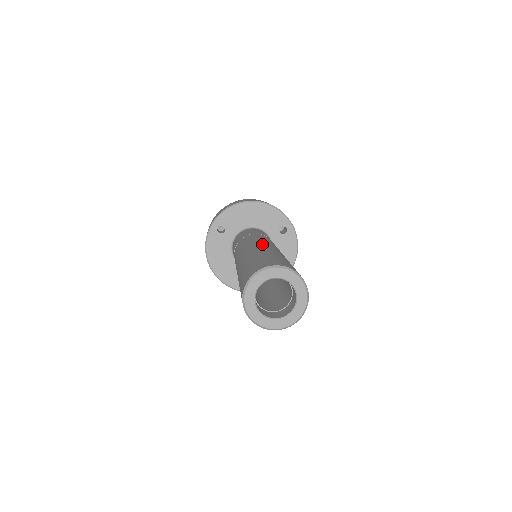
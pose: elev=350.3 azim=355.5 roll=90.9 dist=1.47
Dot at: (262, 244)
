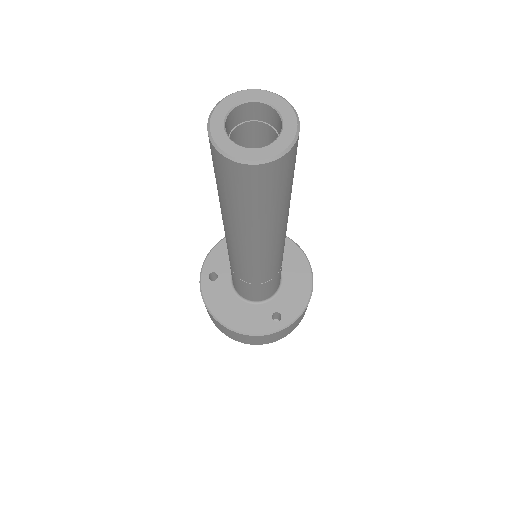
Dot at: occluded
